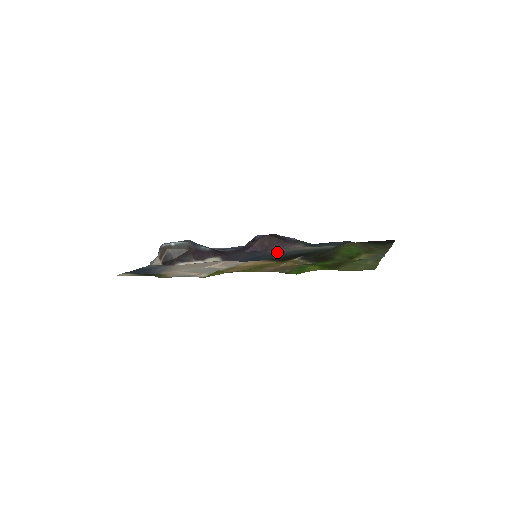
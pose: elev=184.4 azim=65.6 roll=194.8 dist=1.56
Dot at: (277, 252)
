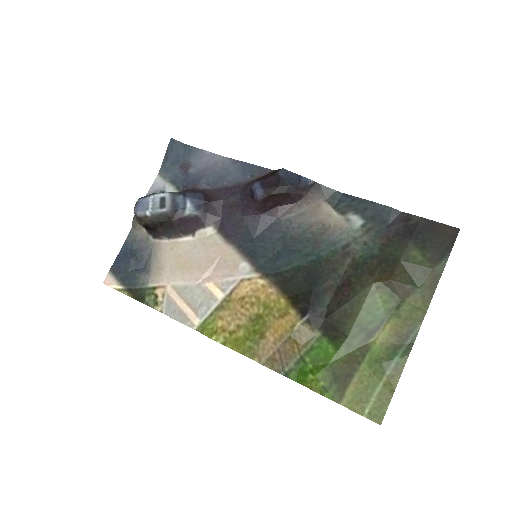
Dot at: (286, 222)
